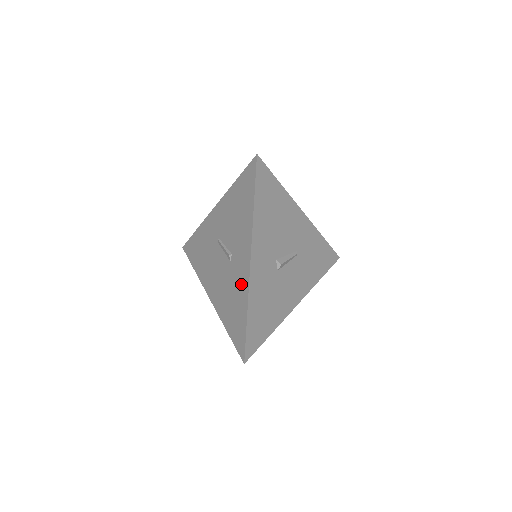
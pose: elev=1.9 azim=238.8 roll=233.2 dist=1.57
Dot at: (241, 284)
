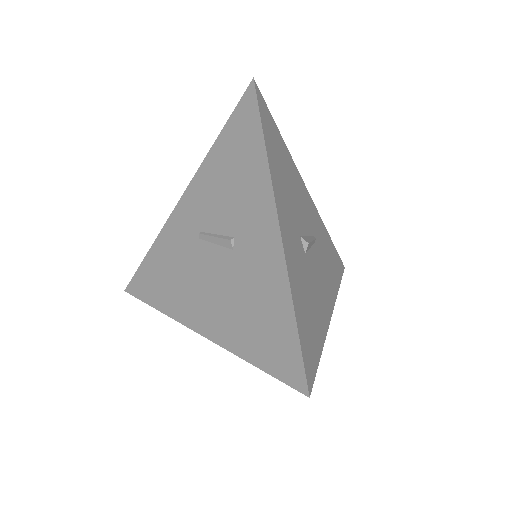
Dot at: (267, 268)
